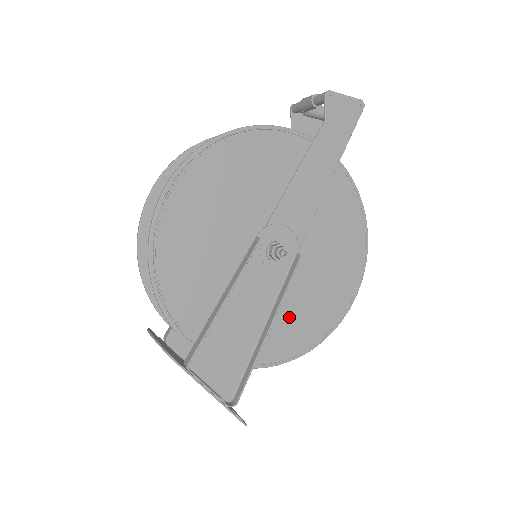
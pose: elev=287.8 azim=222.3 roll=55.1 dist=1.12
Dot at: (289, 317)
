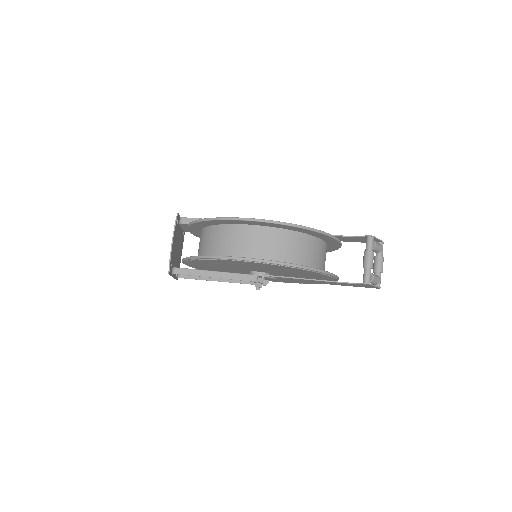
Dot at: occluded
